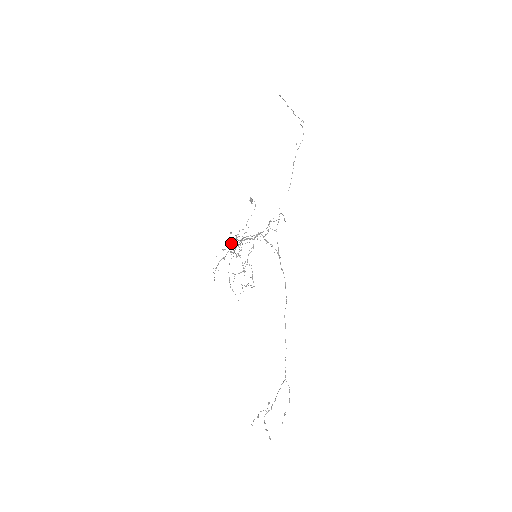
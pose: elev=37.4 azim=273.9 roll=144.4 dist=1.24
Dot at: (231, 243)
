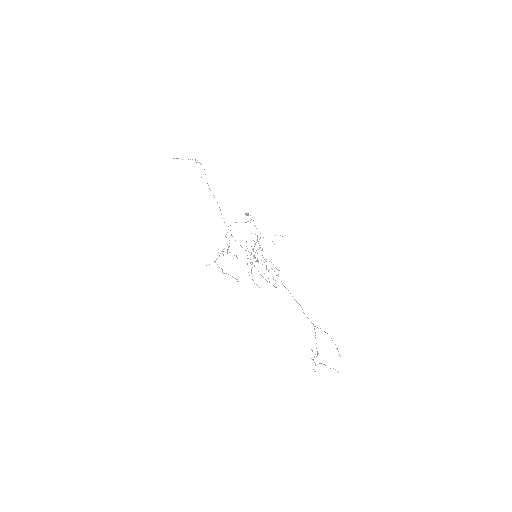
Dot at: occluded
